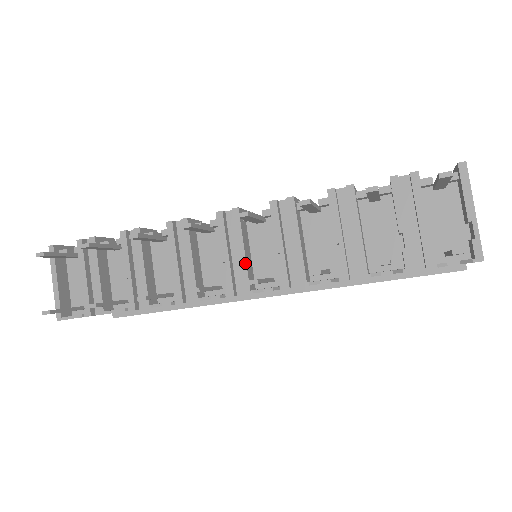
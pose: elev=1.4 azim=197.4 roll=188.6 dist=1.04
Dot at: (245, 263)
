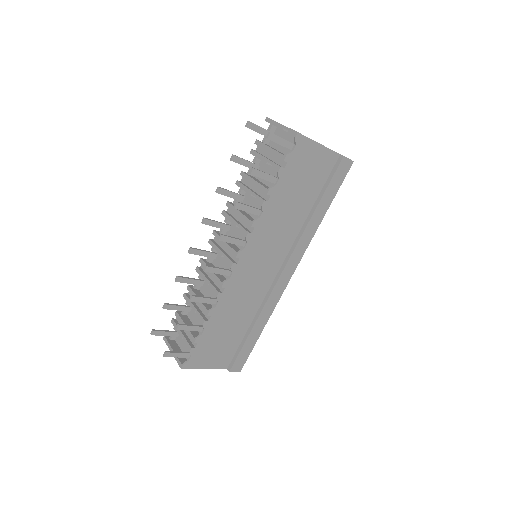
Dot at: (228, 246)
